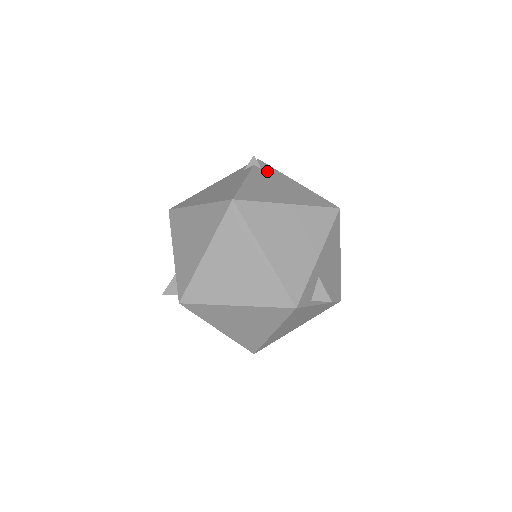
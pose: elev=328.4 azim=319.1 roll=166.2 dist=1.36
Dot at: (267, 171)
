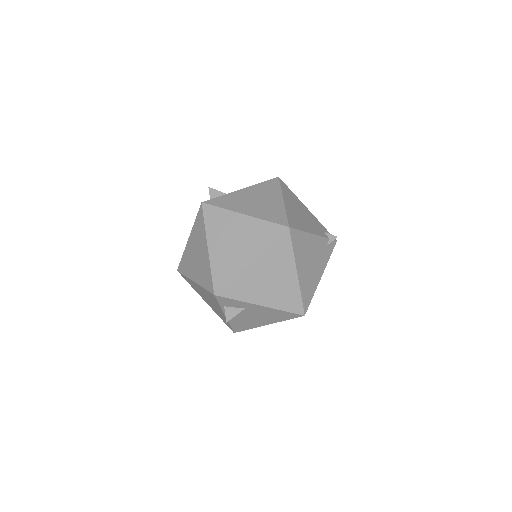
Dot at: (326, 250)
